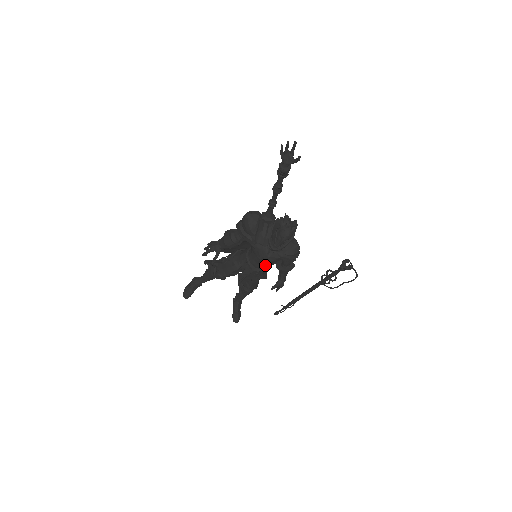
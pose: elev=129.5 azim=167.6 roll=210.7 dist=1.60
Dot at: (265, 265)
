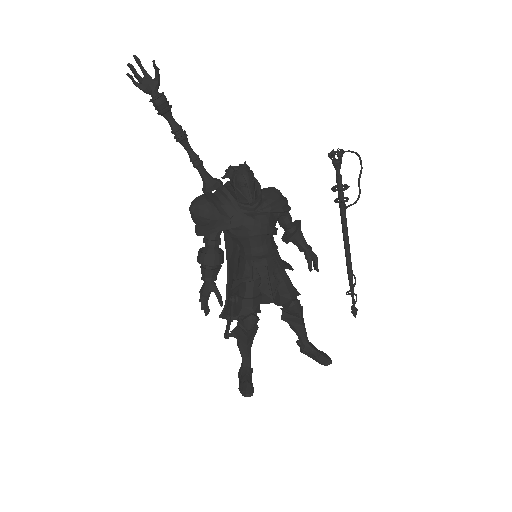
Dot at: (269, 240)
